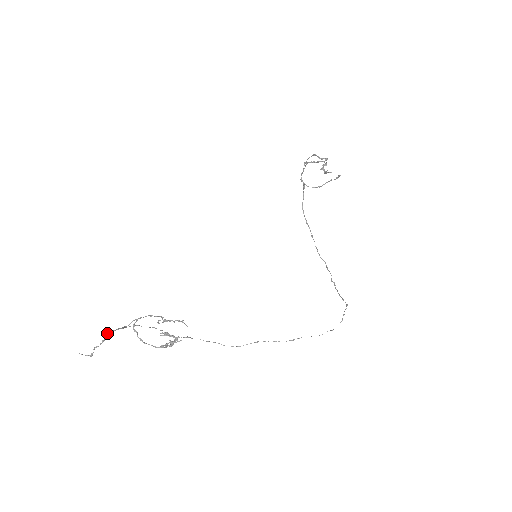
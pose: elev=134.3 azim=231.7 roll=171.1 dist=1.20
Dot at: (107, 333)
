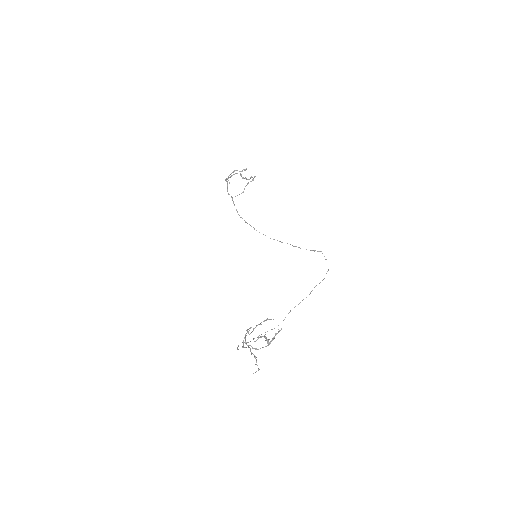
Dot at: (251, 352)
